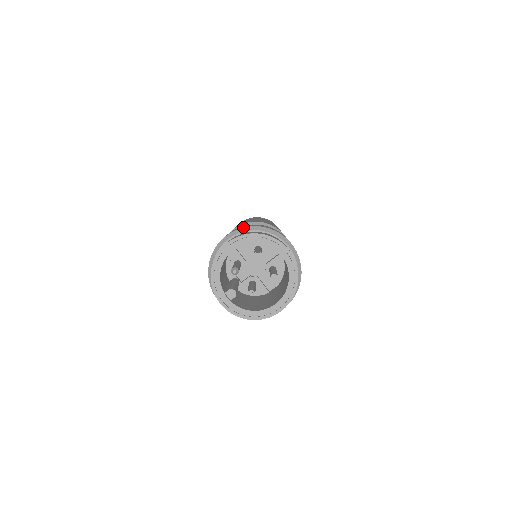
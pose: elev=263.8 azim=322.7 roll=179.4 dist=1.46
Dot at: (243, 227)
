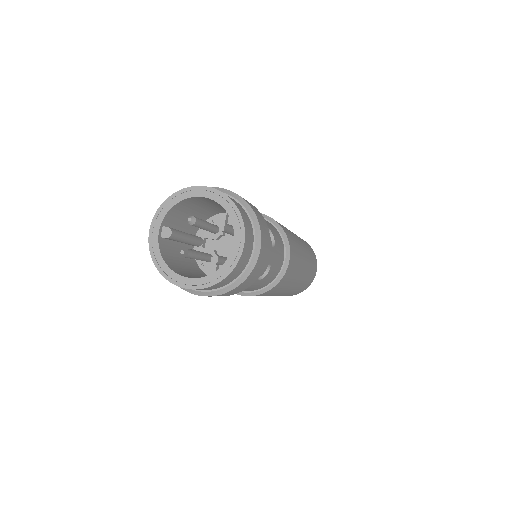
Dot at: occluded
